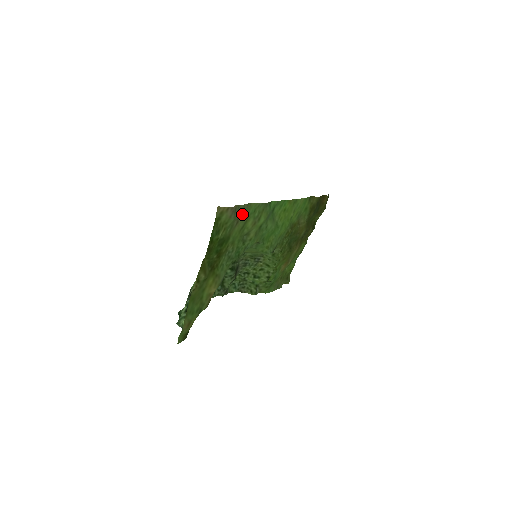
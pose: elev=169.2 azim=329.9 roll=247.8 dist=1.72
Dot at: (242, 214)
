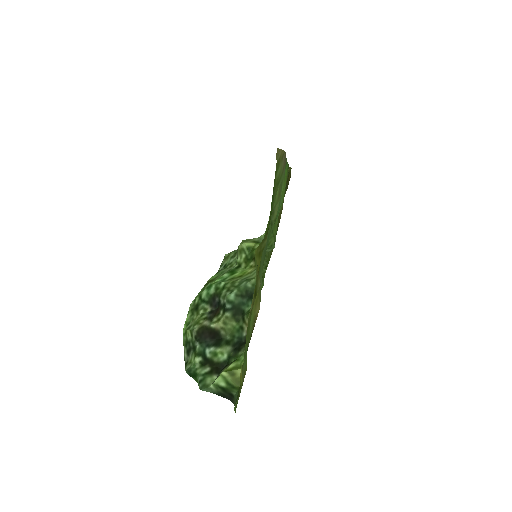
Dot at: occluded
